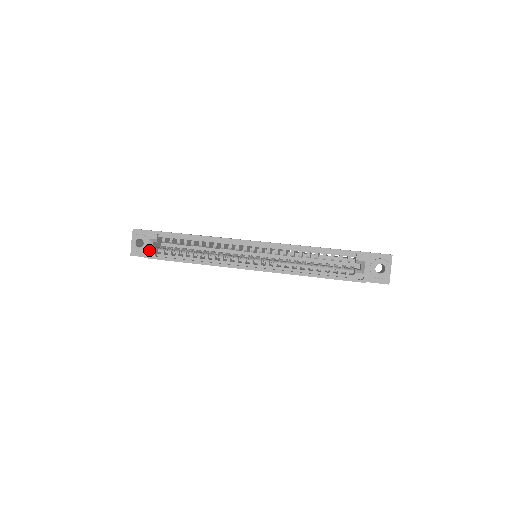
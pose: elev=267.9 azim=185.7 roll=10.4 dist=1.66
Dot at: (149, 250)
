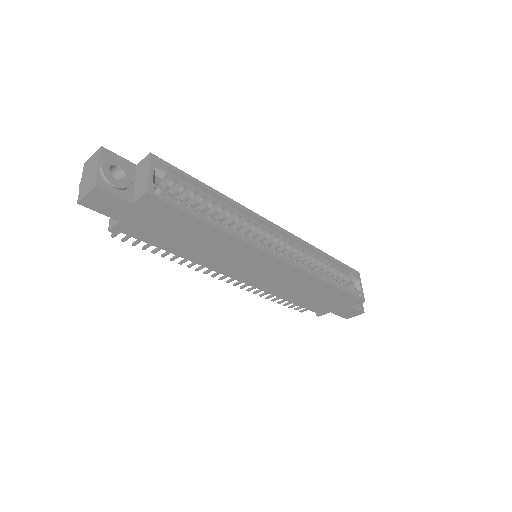
Dot at: occluded
